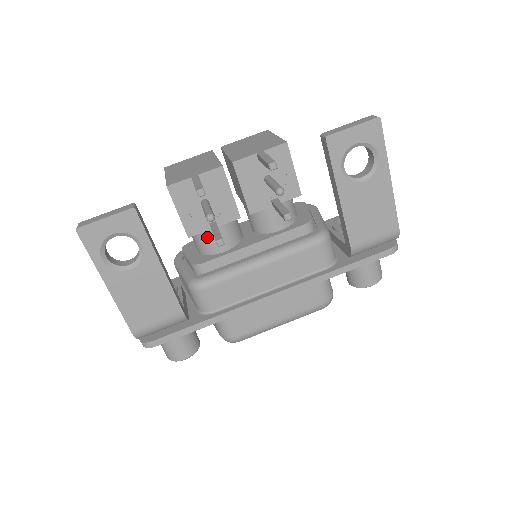
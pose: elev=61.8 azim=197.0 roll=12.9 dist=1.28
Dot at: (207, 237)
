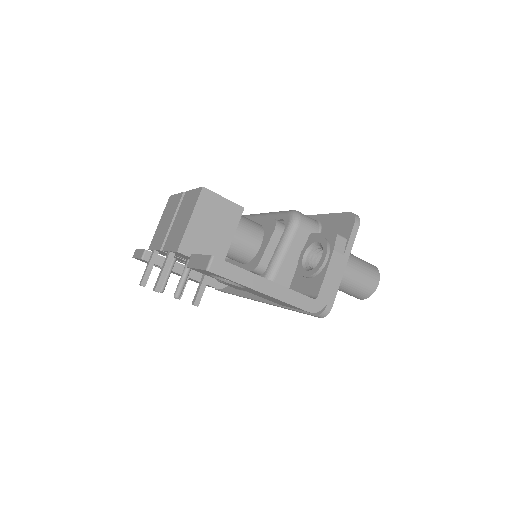
Dot at: occluded
